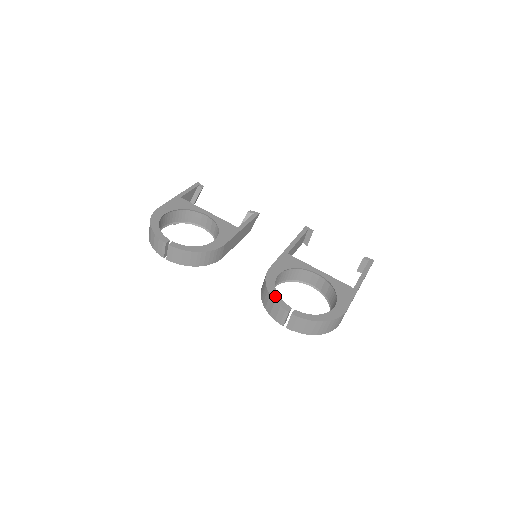
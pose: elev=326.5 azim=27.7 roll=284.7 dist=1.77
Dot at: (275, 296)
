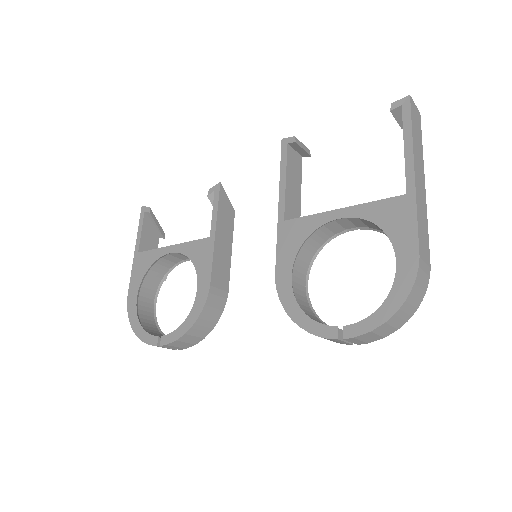
Dot at: (306, 323)
